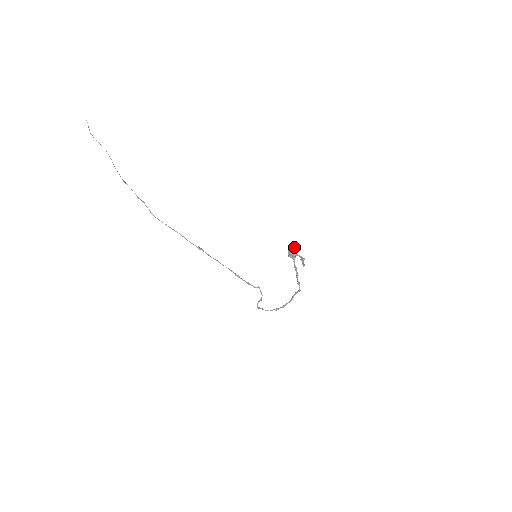
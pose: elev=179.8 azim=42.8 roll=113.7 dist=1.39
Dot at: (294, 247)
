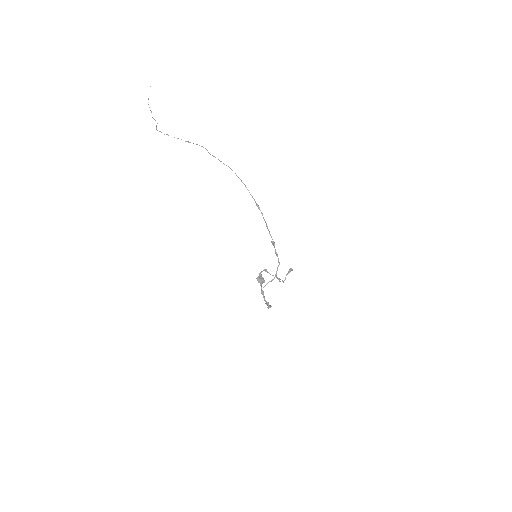
Dot at: (268, 272)
